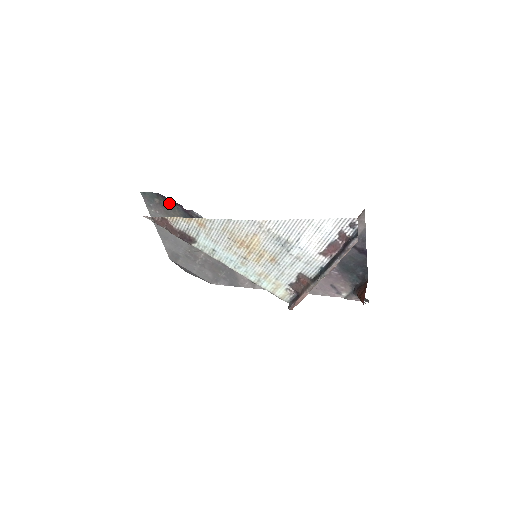
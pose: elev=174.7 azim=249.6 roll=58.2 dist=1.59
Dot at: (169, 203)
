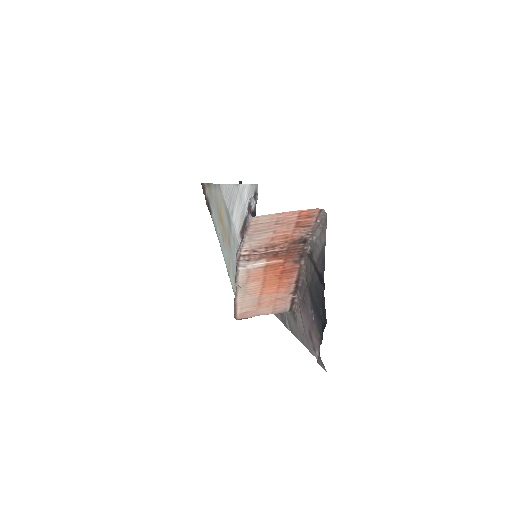
Dot at: occluded
